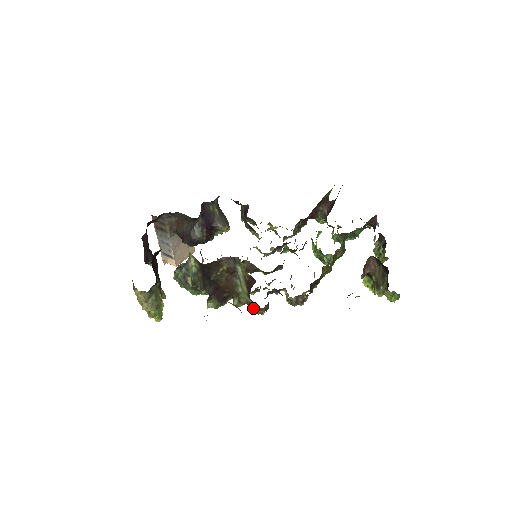
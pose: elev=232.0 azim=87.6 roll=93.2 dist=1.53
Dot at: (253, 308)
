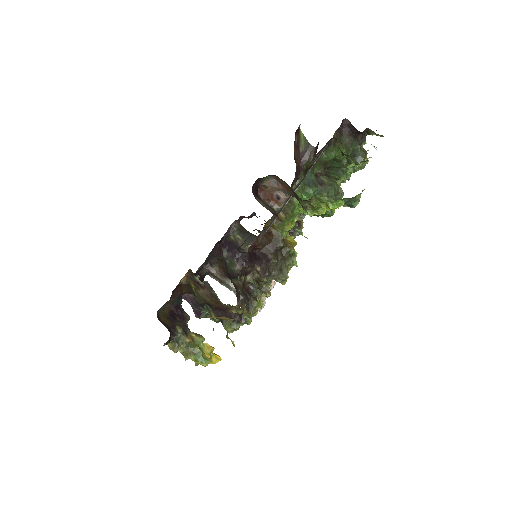
Dot at: (236, 311)
